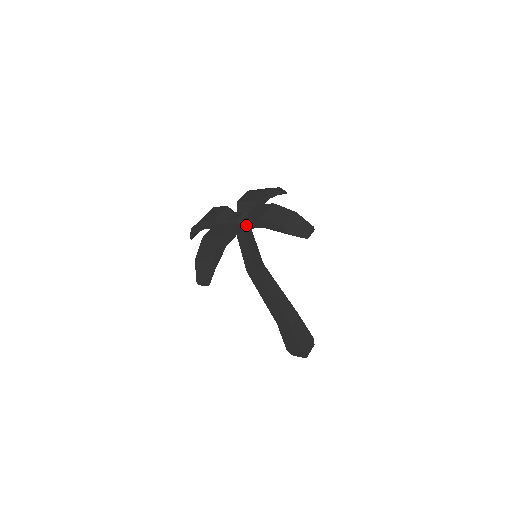
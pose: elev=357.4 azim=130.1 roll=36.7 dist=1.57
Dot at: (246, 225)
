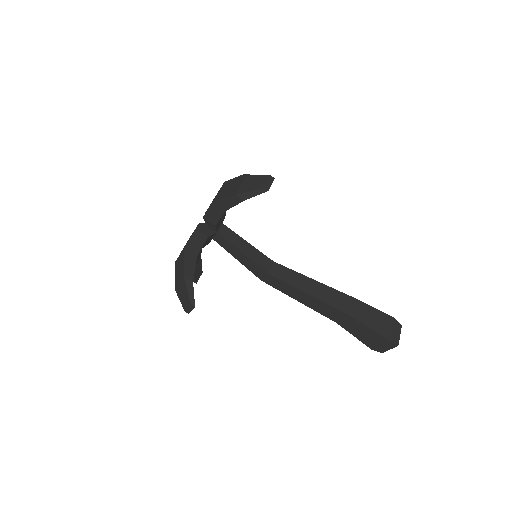
Dot at: (211, 224)
